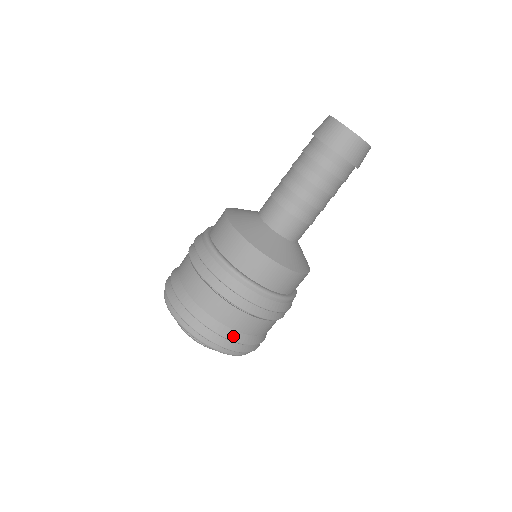
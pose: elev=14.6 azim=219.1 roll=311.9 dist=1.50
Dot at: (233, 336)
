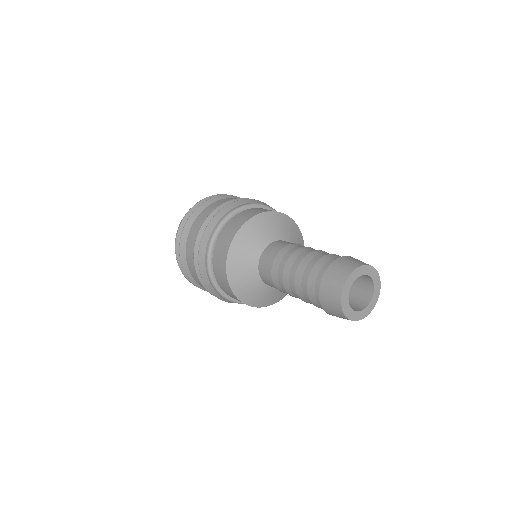
Dot at: occluded
